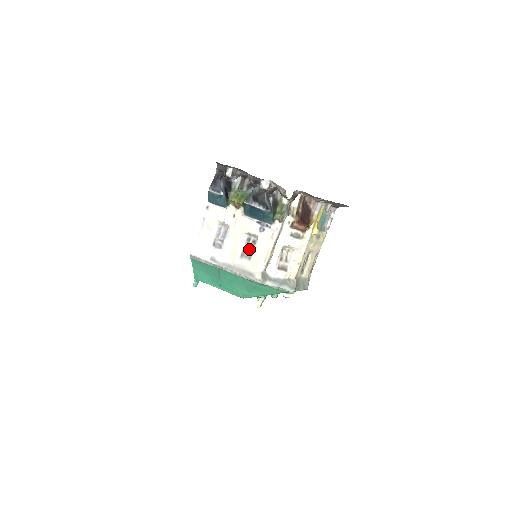
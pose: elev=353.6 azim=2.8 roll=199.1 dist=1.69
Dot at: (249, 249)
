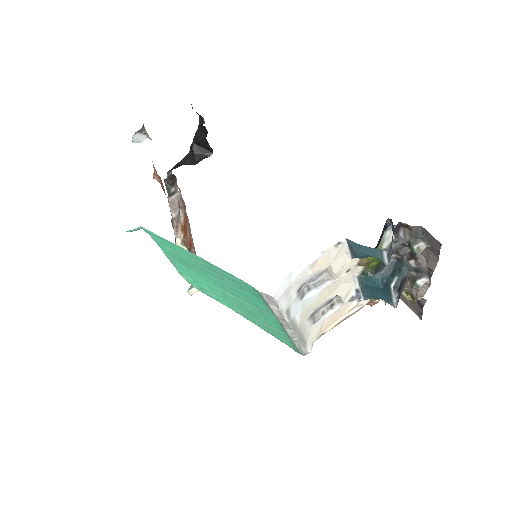
Dot at: (322, 311)
